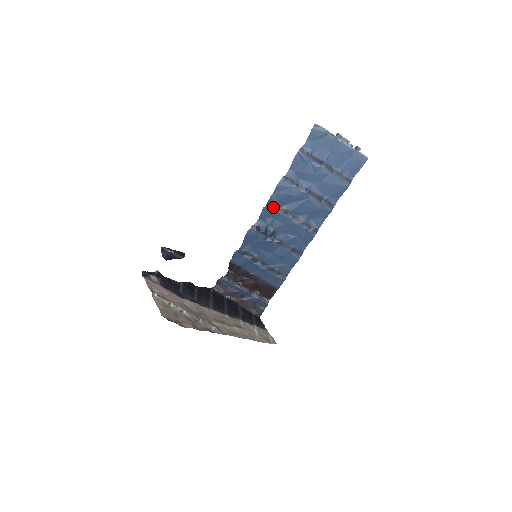
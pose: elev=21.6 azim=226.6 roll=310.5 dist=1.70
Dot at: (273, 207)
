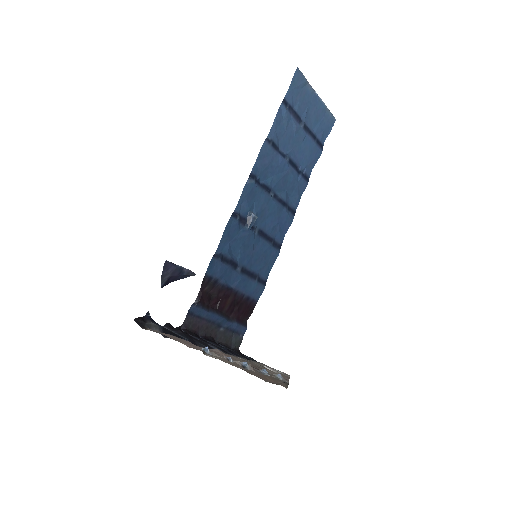
Dot at: (255, 183)
